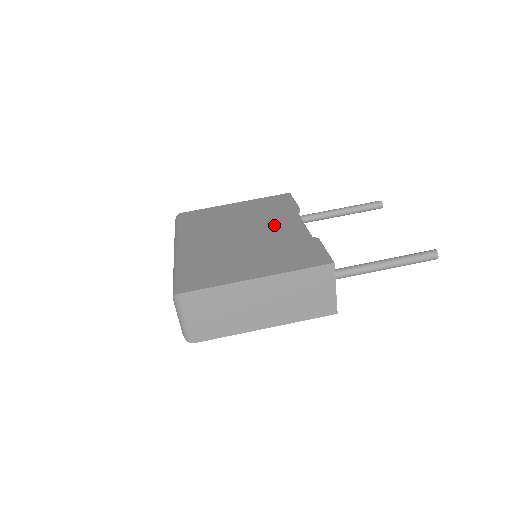
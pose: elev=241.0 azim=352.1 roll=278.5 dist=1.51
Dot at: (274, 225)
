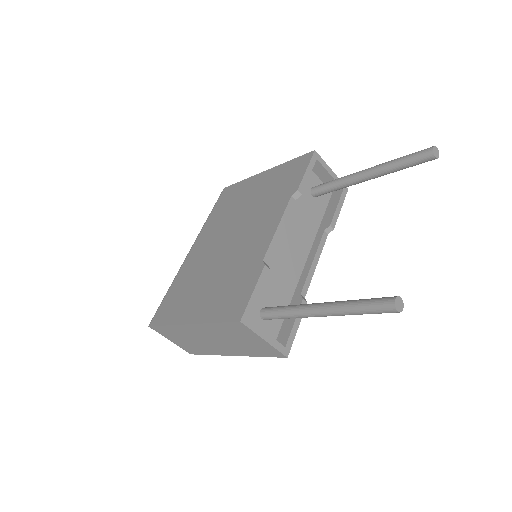
Dot at: (256, 227)
